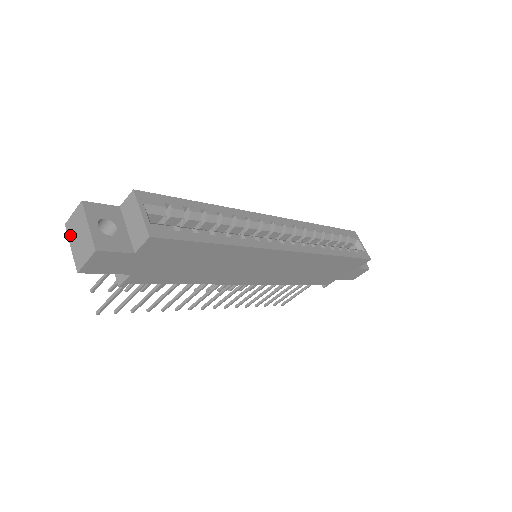
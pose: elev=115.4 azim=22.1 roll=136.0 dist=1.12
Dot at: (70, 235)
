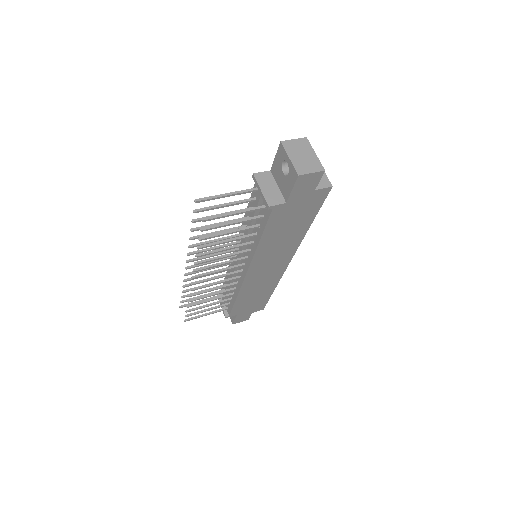
Dot at: (289, 150)
